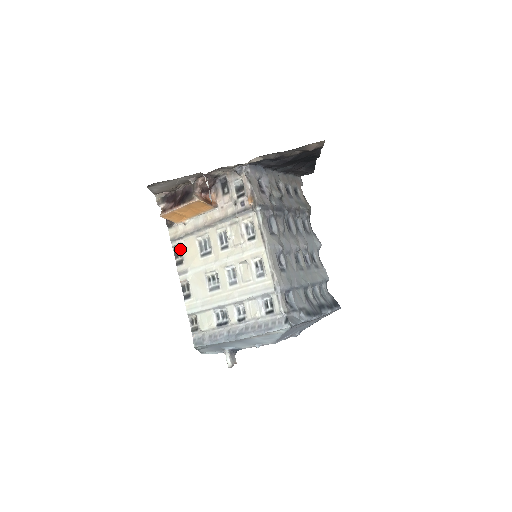
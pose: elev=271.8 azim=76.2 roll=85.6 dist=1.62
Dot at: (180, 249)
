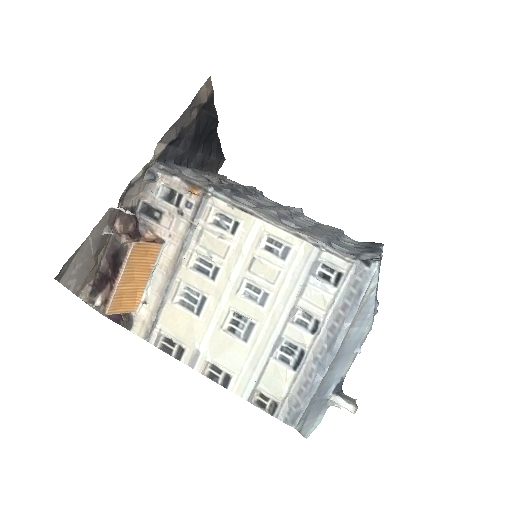
Dot at: (165, 338)
